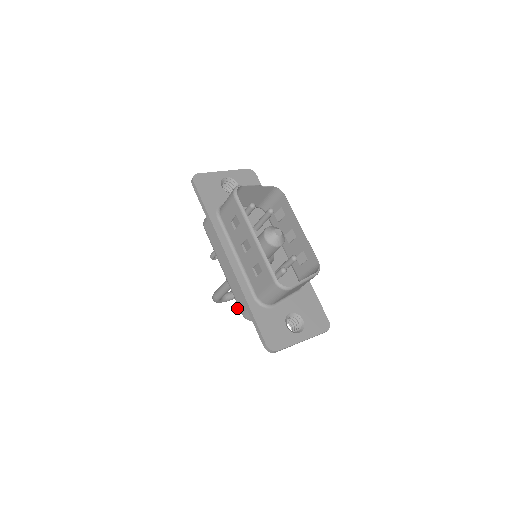
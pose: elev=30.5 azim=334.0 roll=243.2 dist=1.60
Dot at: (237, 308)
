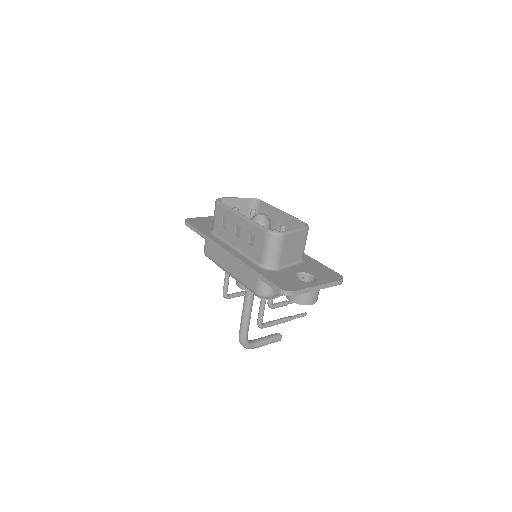
Dot at: (258, 316)
